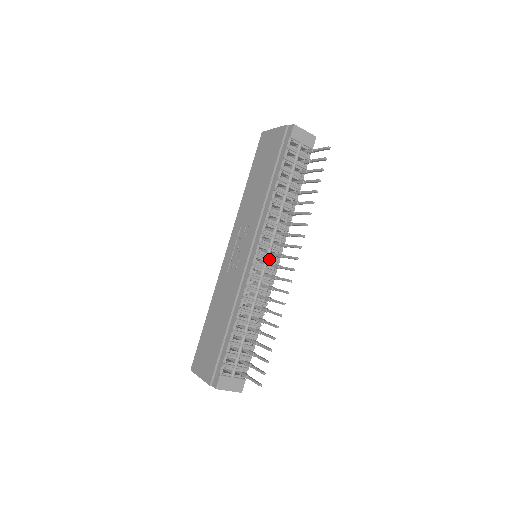
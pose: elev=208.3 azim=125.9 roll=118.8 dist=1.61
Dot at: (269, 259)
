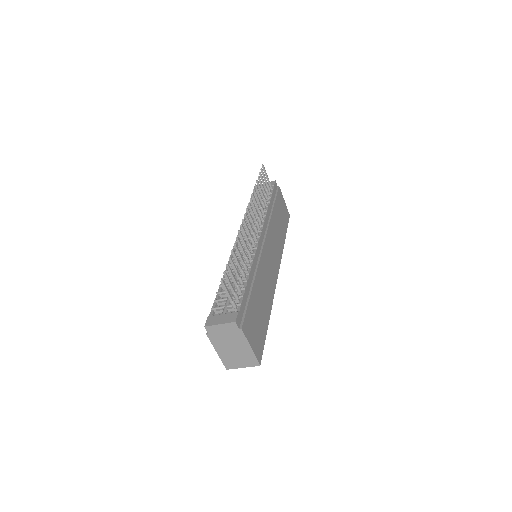
Dot at: (249, 239)
